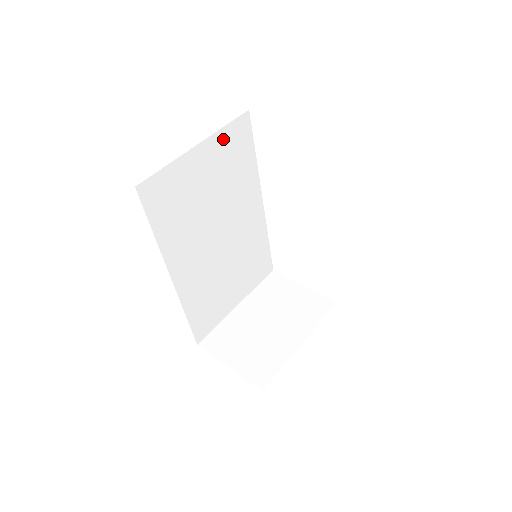
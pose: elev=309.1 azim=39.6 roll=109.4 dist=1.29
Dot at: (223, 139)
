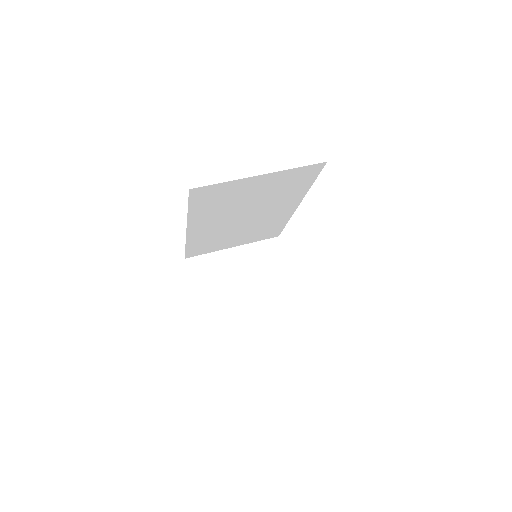
Dot at: (288, 174)
